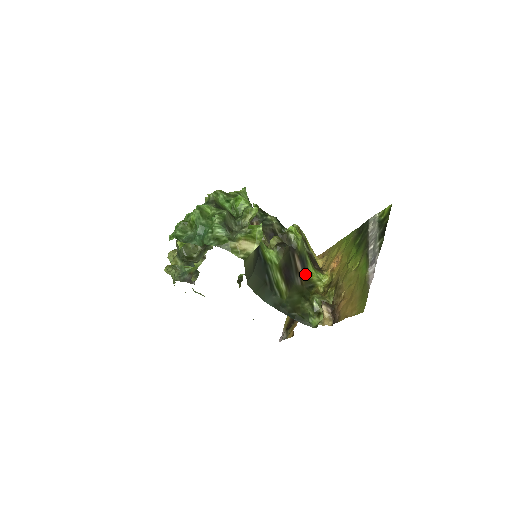
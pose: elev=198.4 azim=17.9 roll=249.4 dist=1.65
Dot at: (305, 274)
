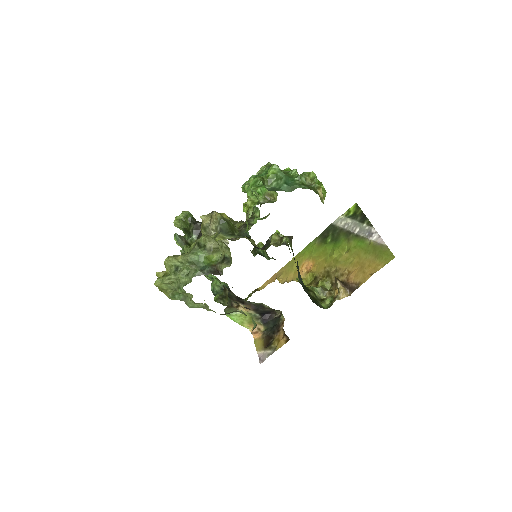
Dot at: occluded
